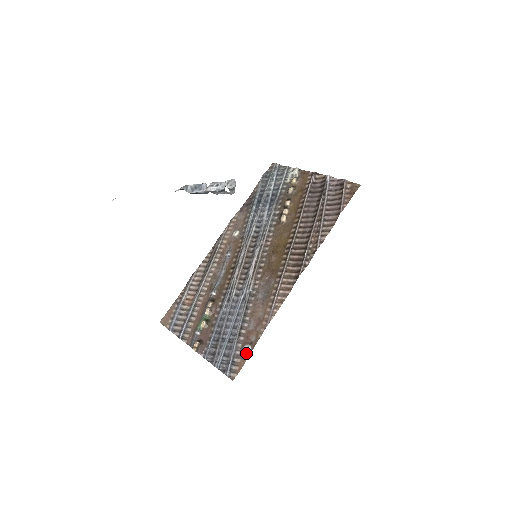
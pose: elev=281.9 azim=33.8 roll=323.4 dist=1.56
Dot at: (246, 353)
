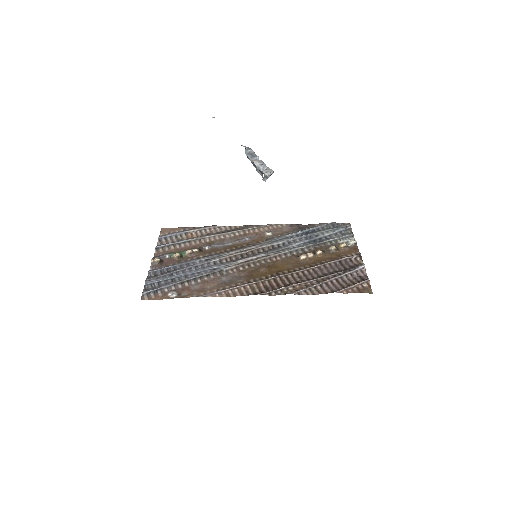
Dot at: (169, 295)
